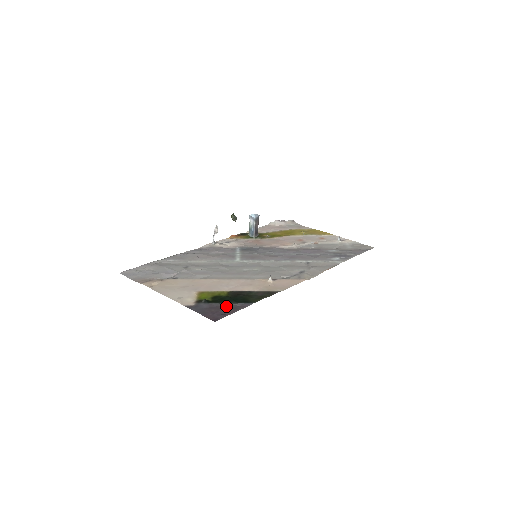
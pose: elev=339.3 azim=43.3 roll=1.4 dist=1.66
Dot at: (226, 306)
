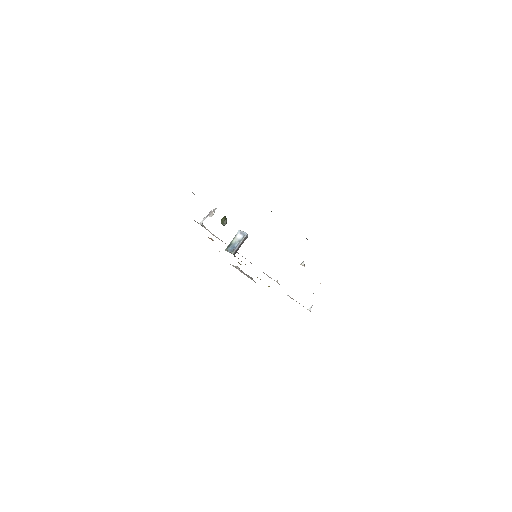
Dot at: occluded
